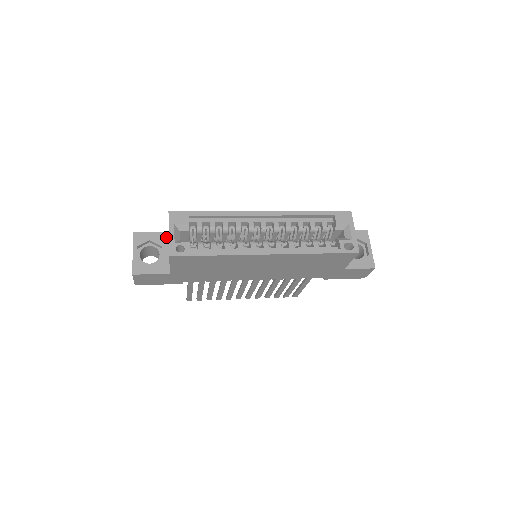
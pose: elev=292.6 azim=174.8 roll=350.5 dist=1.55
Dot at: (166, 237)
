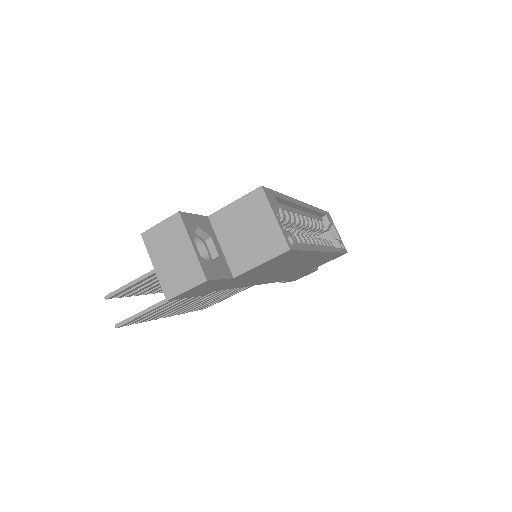
Dot at: (209, 224)
